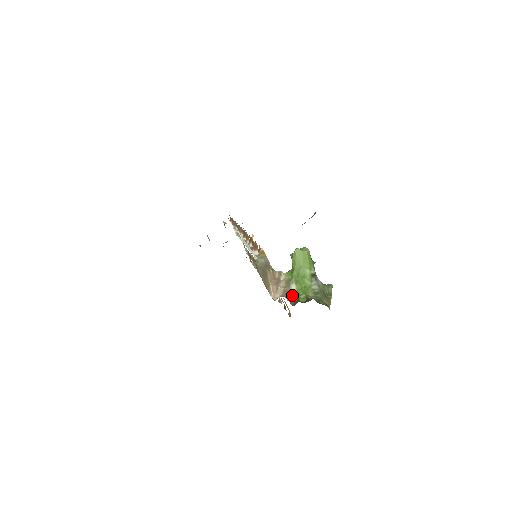
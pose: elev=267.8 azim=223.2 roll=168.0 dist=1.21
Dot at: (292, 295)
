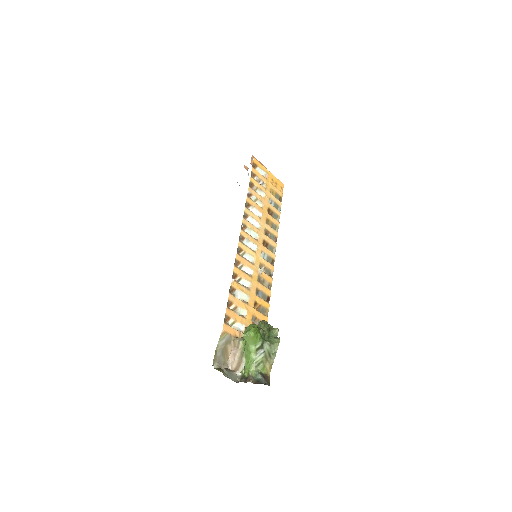
Dot at: (242, 367)
